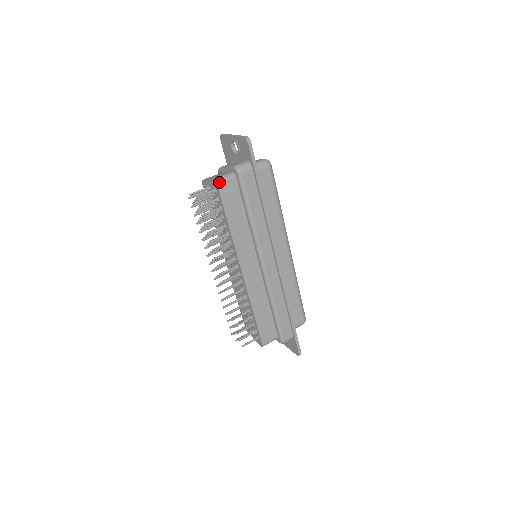
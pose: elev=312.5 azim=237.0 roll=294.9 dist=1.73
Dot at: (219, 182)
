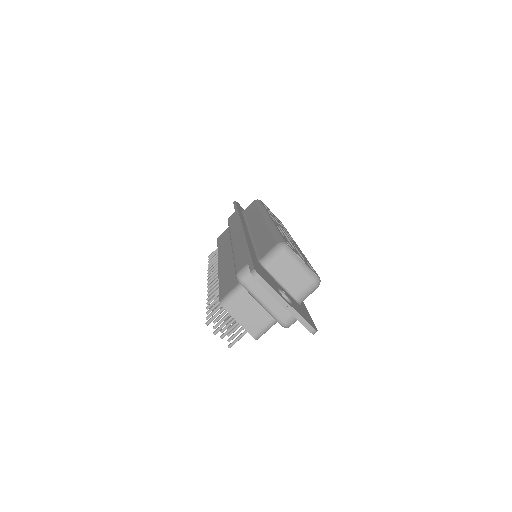
Dot at: occluded
